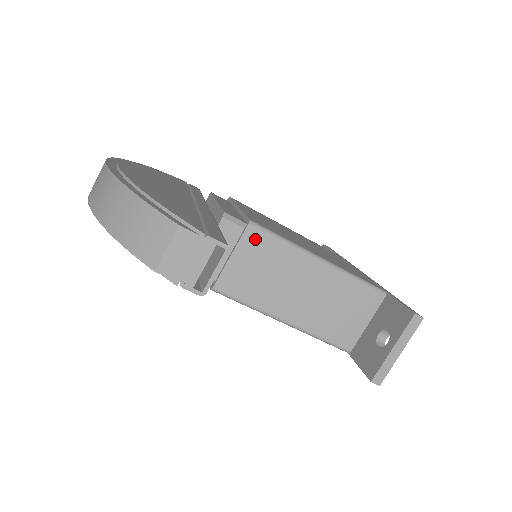
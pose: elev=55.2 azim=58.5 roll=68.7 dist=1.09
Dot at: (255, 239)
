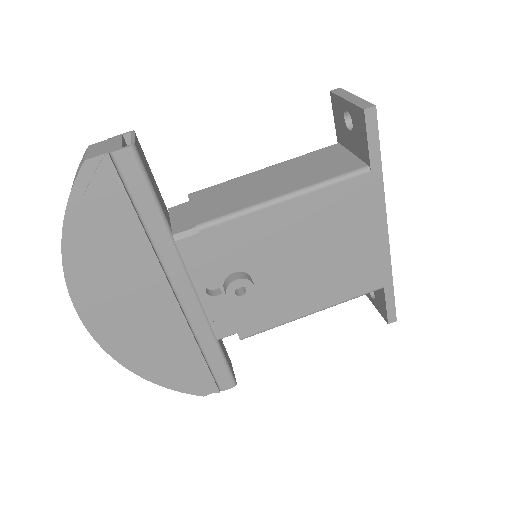
Dot at: (201, 194)
